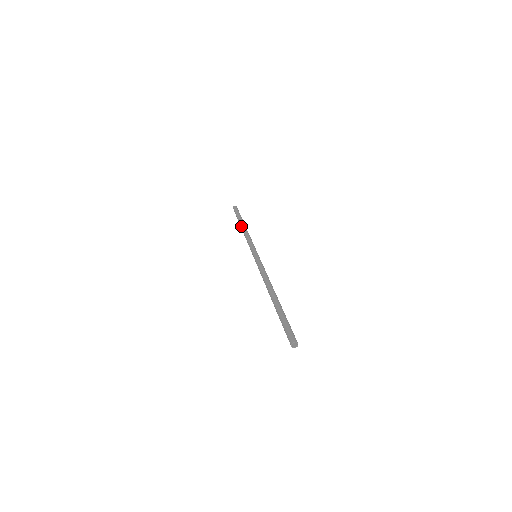
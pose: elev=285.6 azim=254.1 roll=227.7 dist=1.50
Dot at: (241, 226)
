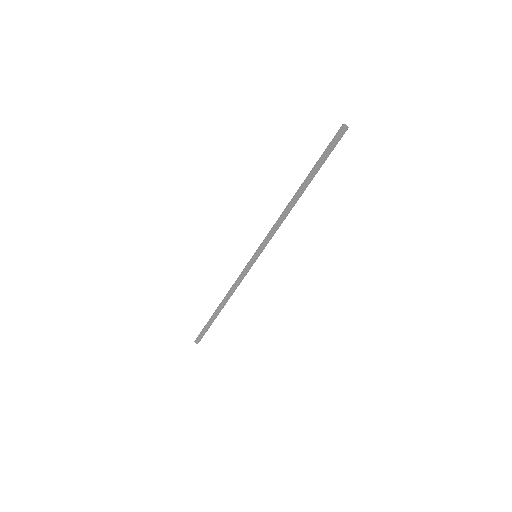
Dot at: (219, 306)
